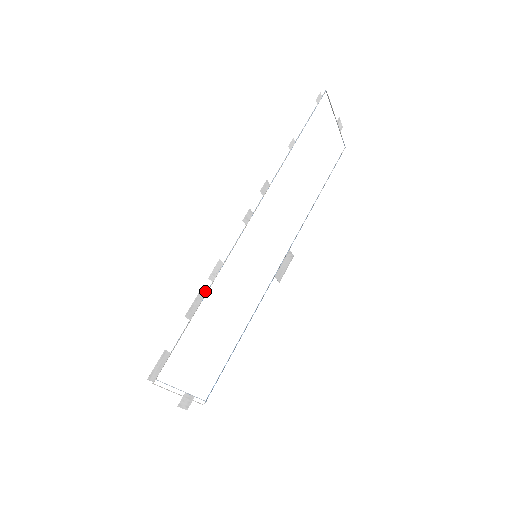
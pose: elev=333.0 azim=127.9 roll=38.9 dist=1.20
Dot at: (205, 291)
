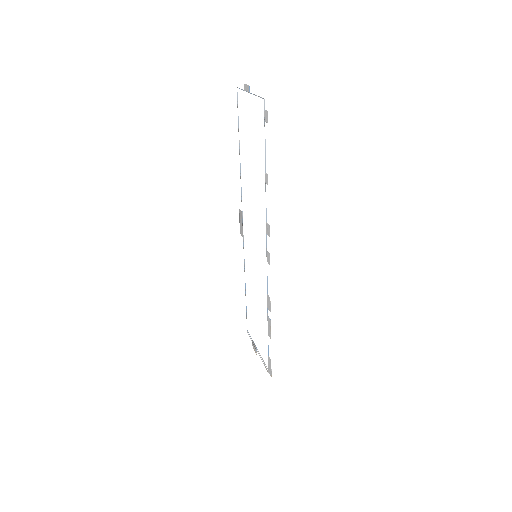
Dot at: occluded
